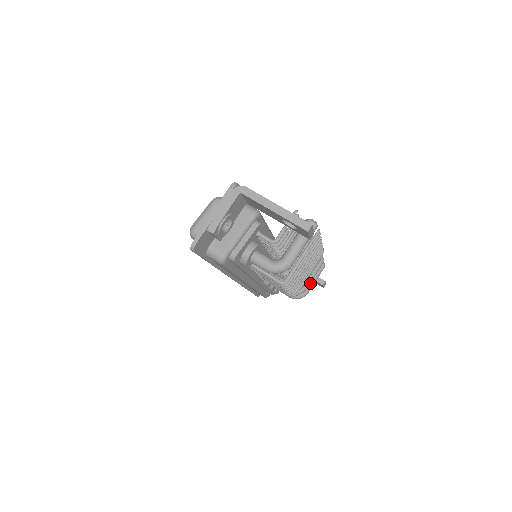
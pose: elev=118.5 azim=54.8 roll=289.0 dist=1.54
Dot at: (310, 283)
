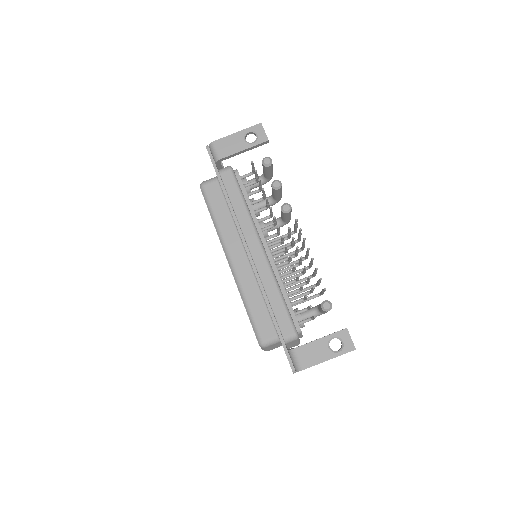
Dot at: (271, 175)
